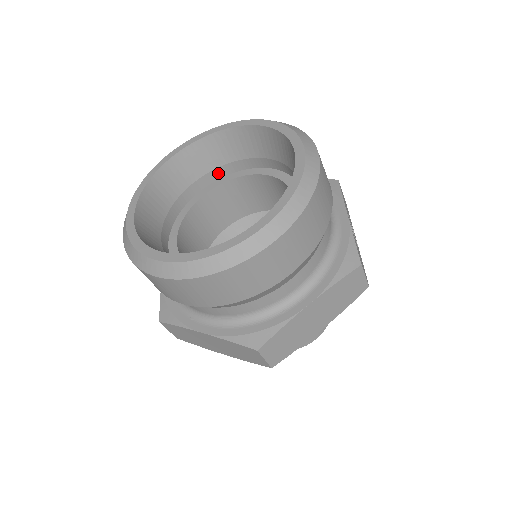
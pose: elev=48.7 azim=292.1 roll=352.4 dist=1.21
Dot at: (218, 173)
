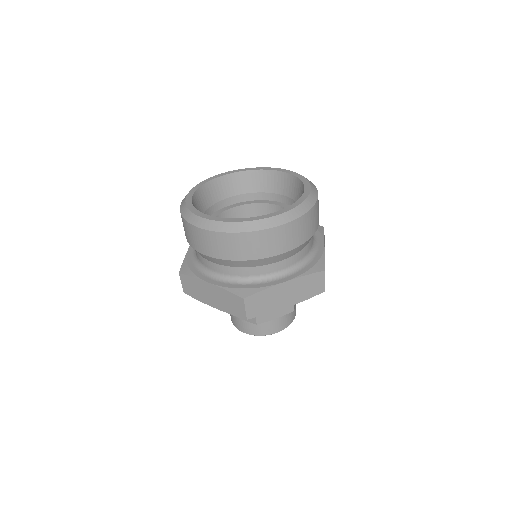
Dot at: (249, 197)
